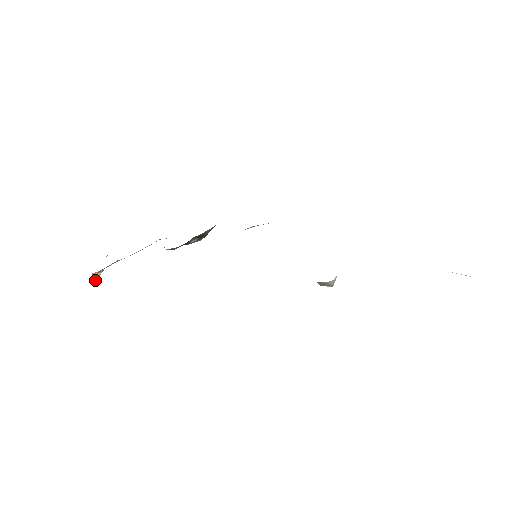
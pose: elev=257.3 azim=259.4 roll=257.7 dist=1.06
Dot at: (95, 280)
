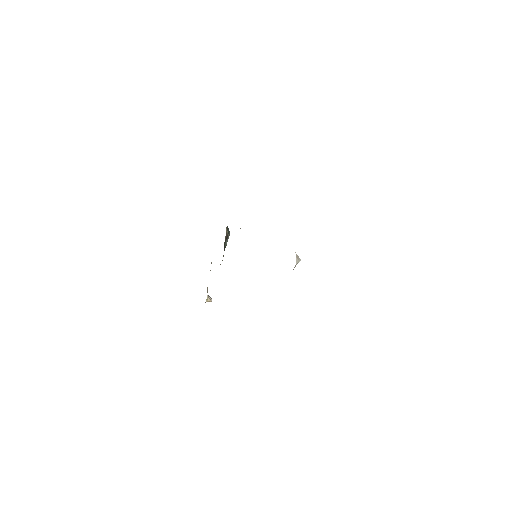
Dot at: occluded
